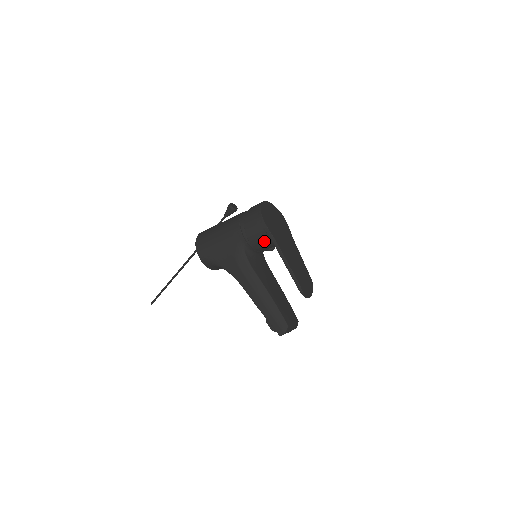
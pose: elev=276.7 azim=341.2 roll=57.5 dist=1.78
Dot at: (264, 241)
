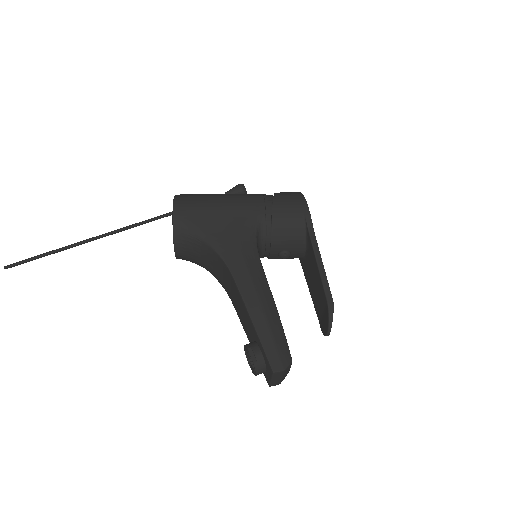
Dot at: (293, 231)
